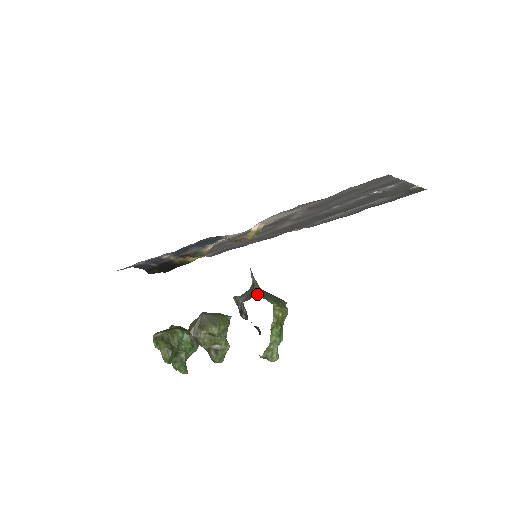
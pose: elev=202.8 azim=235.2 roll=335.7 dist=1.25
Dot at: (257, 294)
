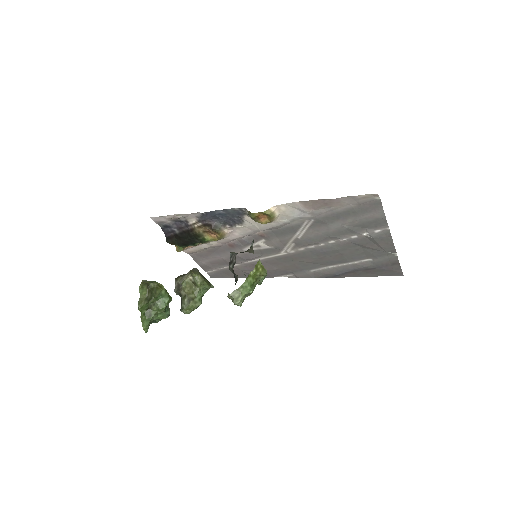
Dot at: (250, 252)
